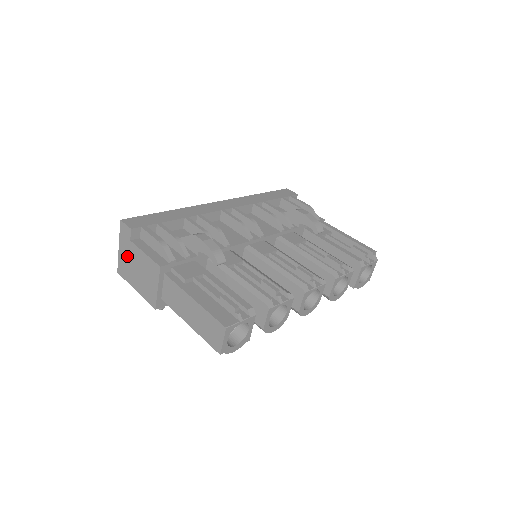
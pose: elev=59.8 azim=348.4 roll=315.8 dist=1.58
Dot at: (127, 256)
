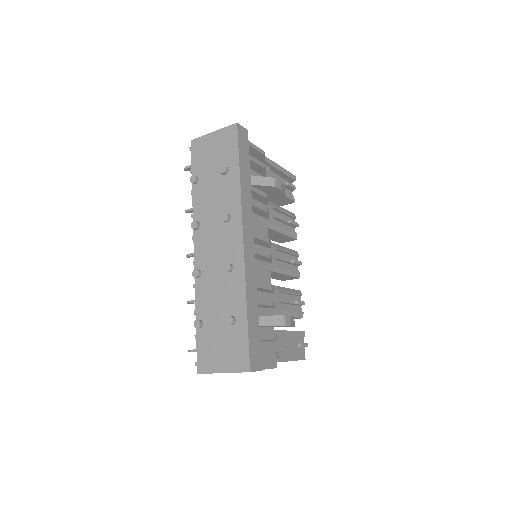
Dot at: occluded
